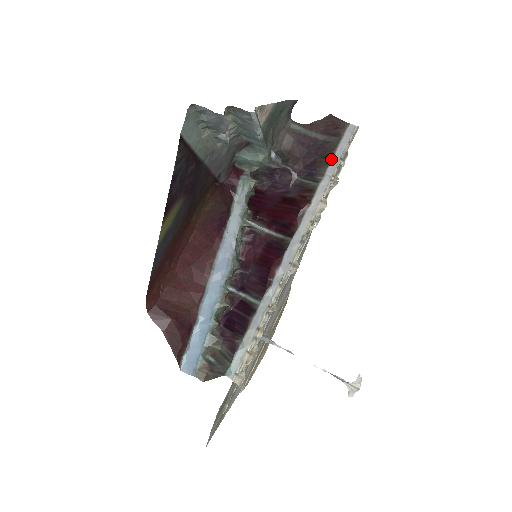
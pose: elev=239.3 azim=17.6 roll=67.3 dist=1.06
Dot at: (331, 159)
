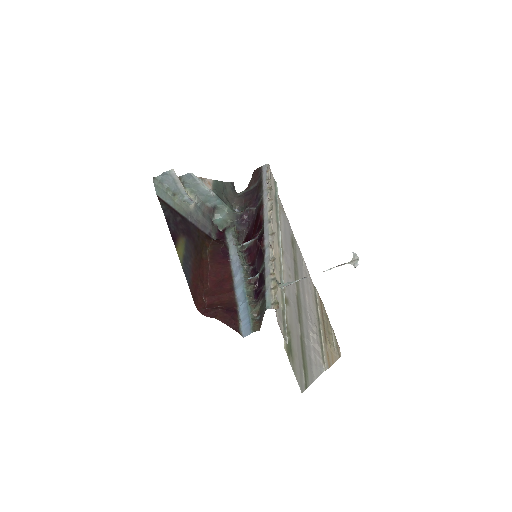
Dot at: (262, 183)
